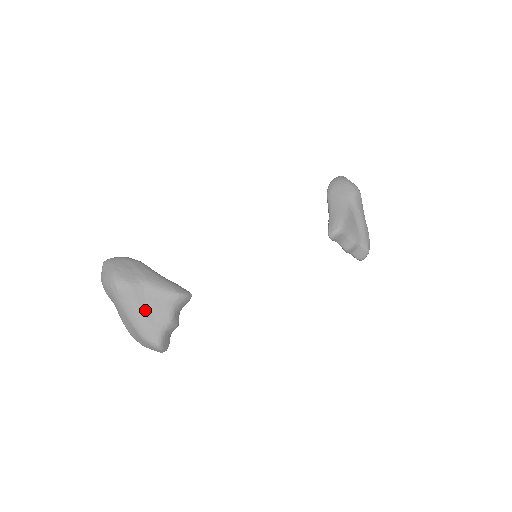
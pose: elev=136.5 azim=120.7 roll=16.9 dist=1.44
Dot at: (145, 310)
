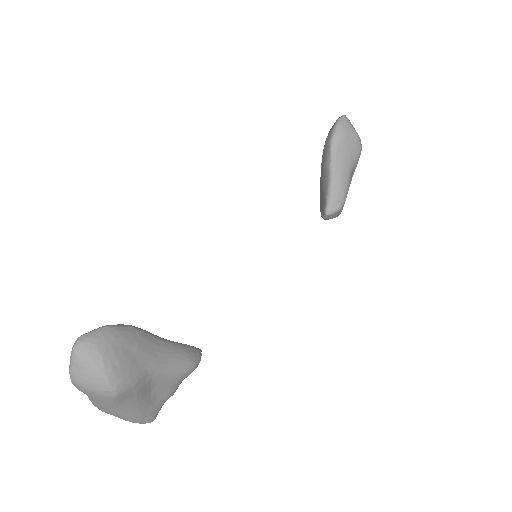
Dot at: (147, 398)
